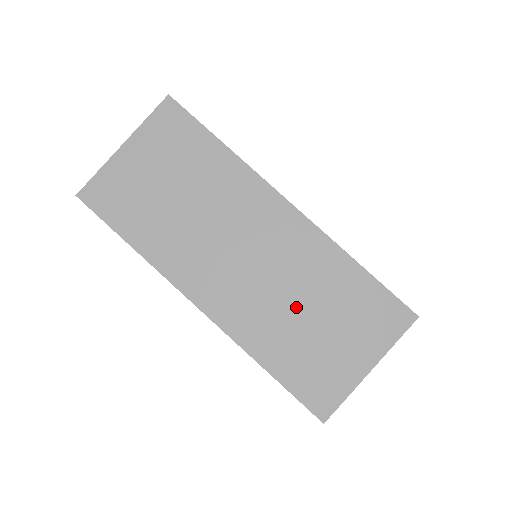
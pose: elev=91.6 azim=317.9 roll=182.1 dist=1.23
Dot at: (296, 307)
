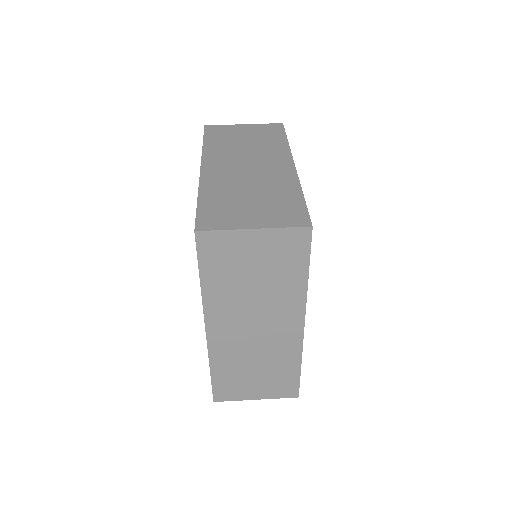
Dot at: (247, 190)
